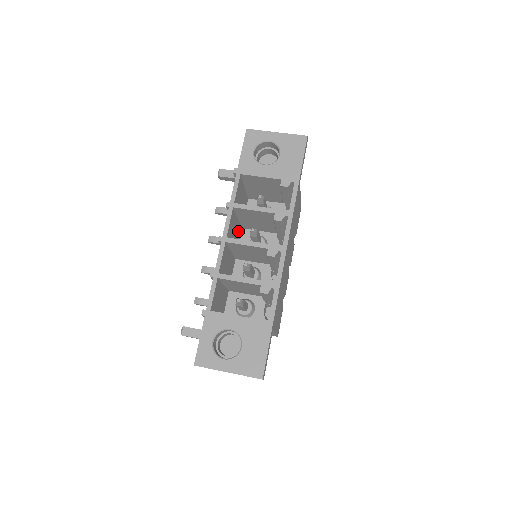
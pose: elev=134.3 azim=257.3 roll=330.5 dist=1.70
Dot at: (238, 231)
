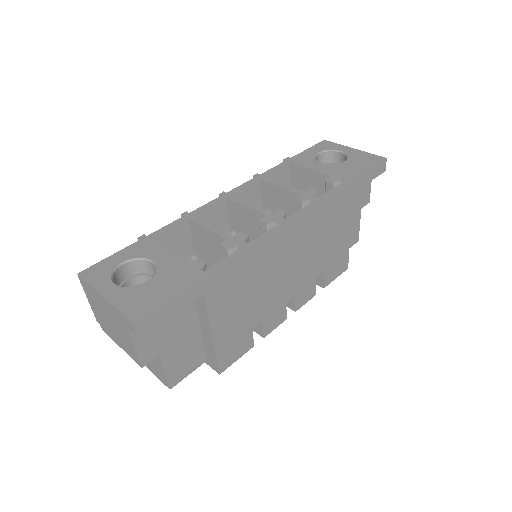
Dot at: occluded
